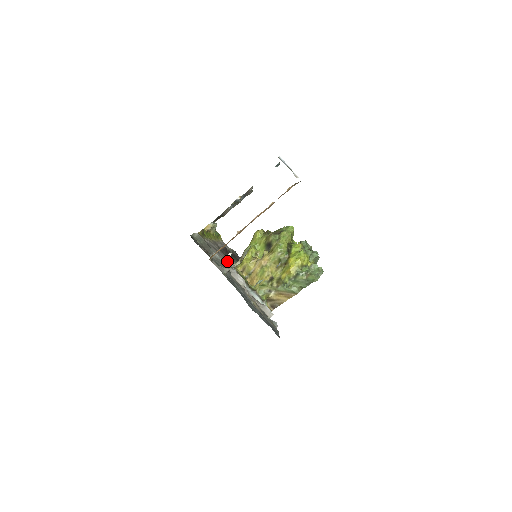
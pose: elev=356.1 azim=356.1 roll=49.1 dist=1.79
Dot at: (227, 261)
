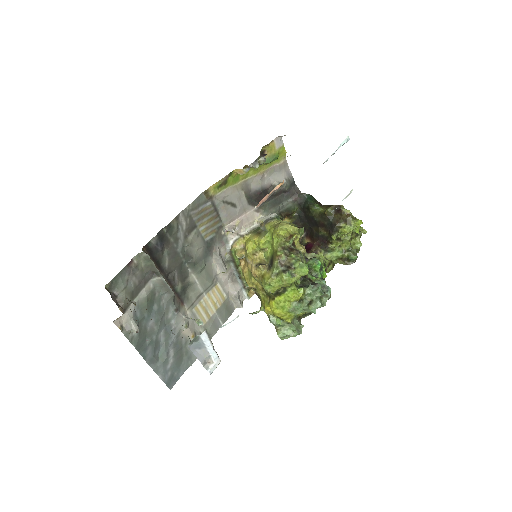
Dot at: occluded
